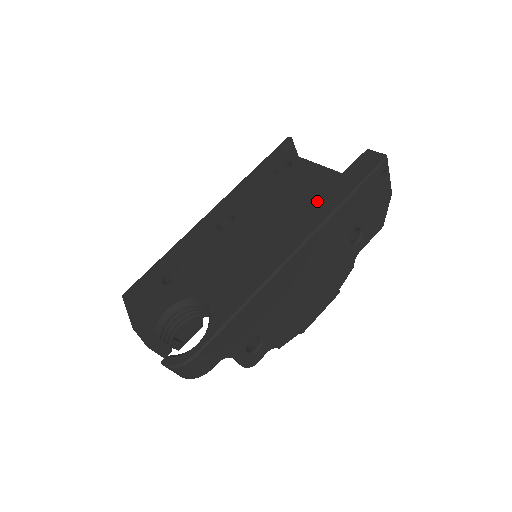
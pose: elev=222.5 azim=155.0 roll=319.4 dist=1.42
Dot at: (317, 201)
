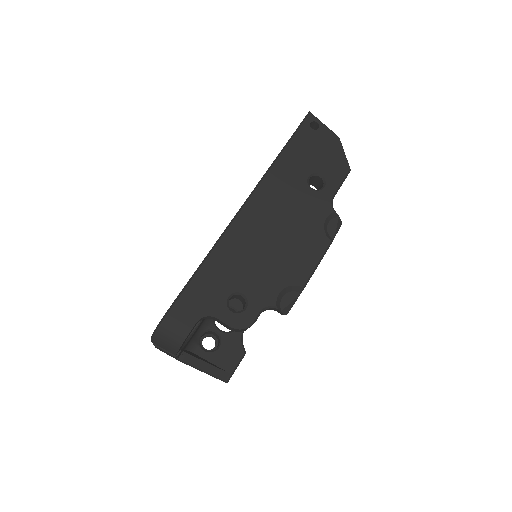
Dot at: occluded
